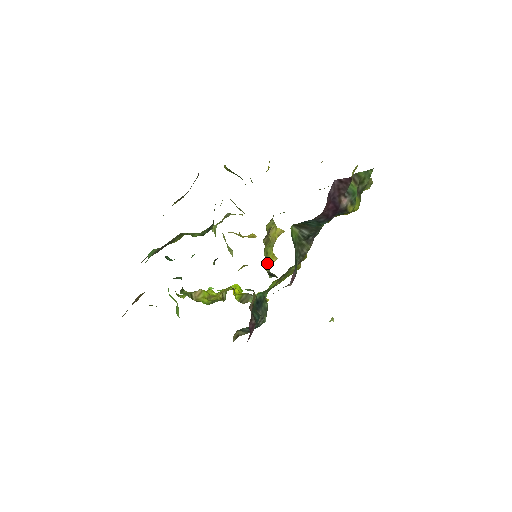
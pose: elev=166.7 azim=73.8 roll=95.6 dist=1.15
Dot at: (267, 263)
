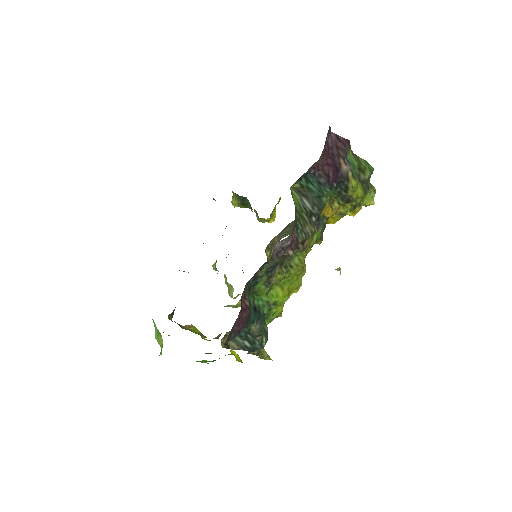
Dot at: occluded
